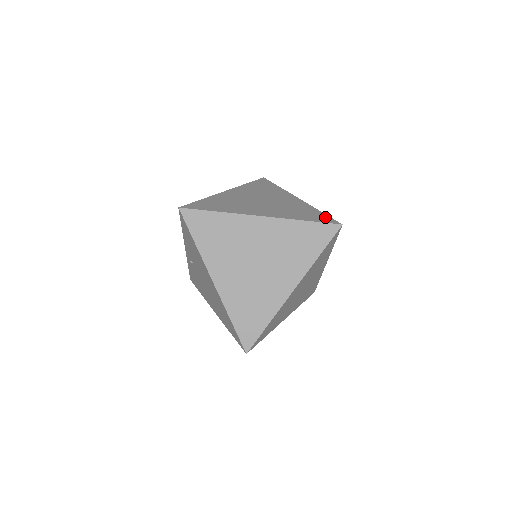
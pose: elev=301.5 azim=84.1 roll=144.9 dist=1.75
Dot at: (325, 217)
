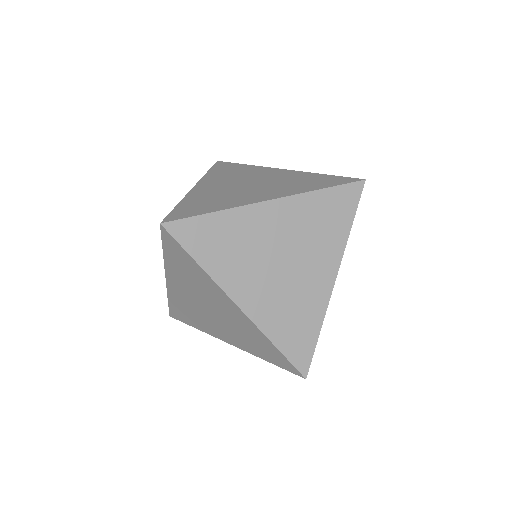
Dot at: occluded
